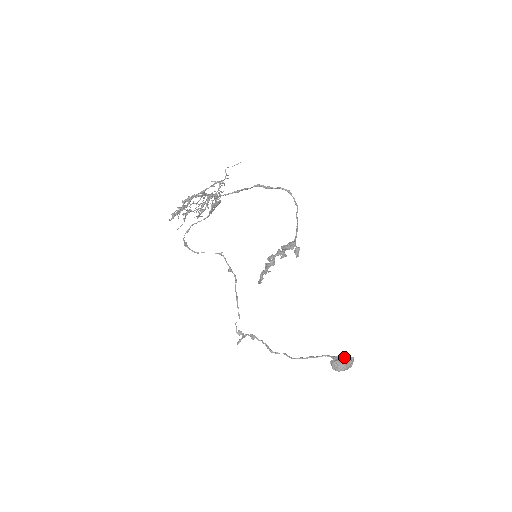
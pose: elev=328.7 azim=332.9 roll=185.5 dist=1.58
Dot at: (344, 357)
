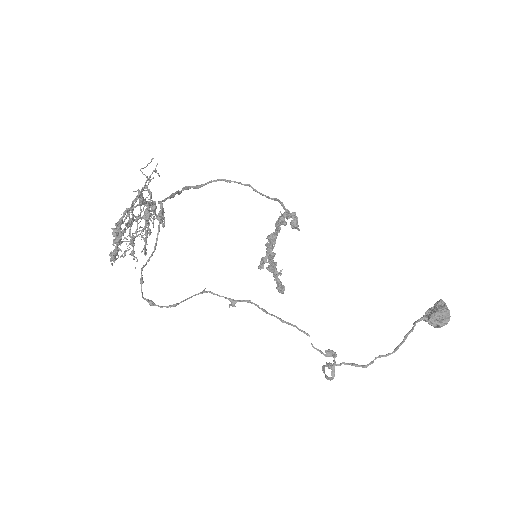
Dot at: (434, 306)
